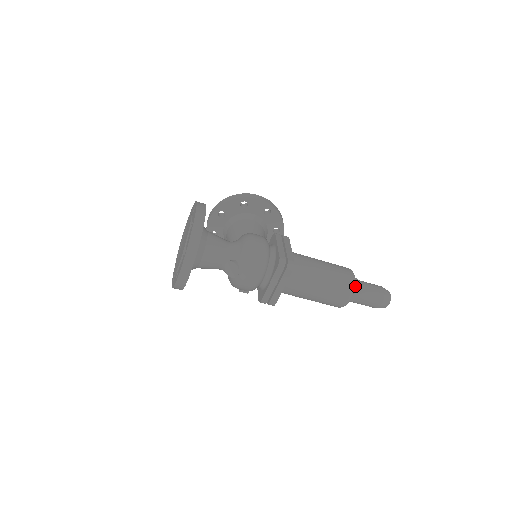
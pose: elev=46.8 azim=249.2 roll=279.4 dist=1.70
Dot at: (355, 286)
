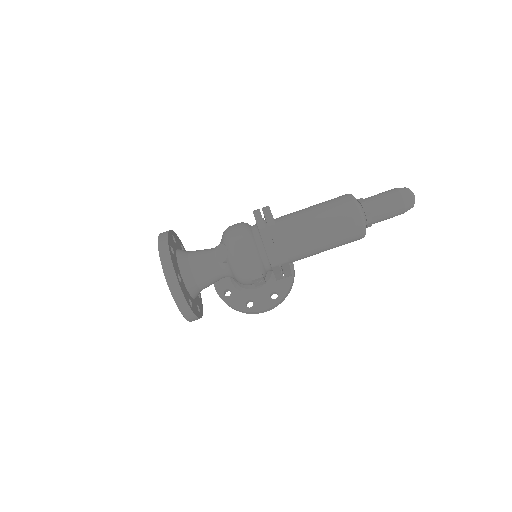
Dot at: (358, 201)
